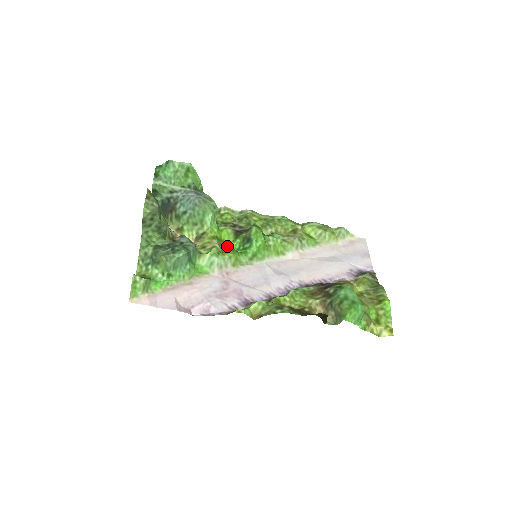
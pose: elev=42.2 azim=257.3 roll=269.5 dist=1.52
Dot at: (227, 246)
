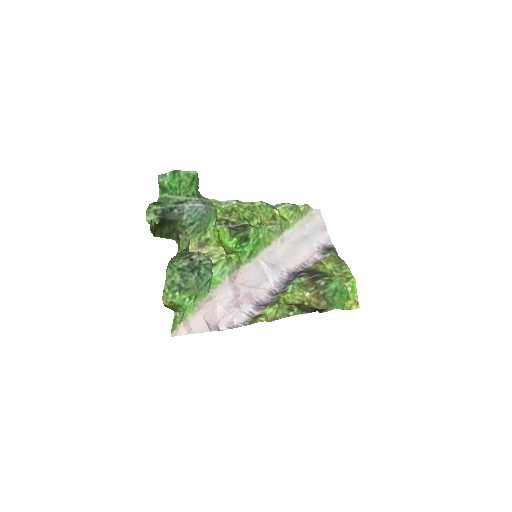
Dot at: (226, 246)
